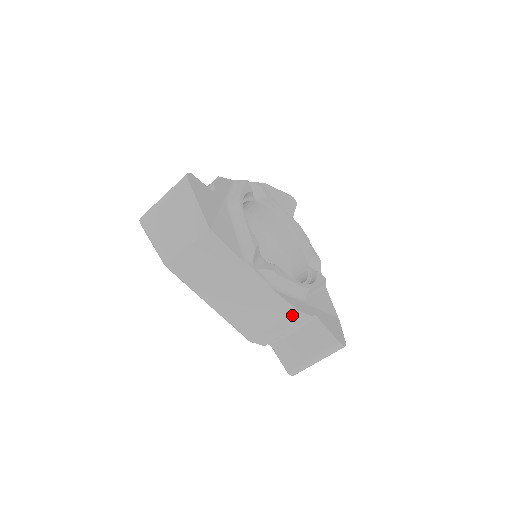
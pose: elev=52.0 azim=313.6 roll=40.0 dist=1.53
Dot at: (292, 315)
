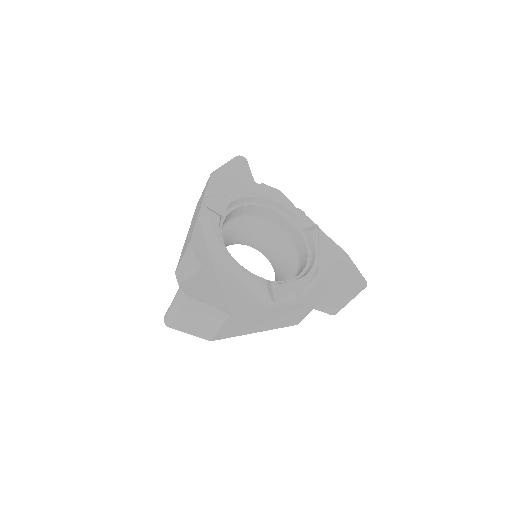
Dot at: occluded
